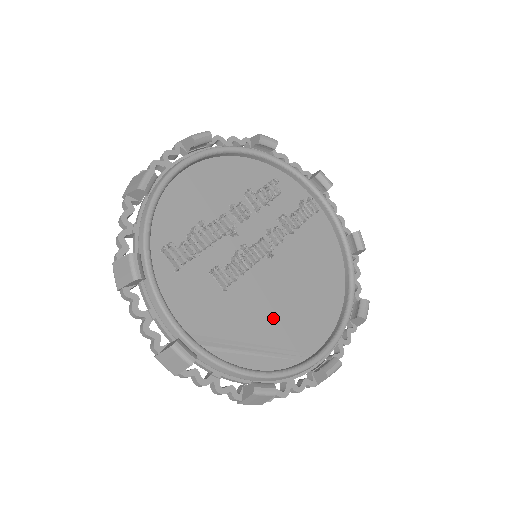
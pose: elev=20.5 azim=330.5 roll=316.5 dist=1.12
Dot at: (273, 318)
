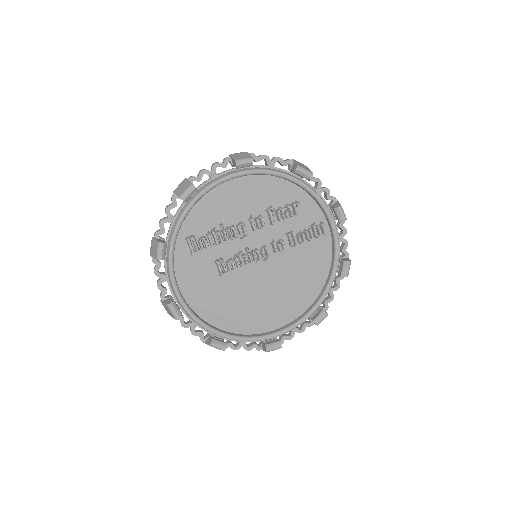
Dot at: (249, 301)
